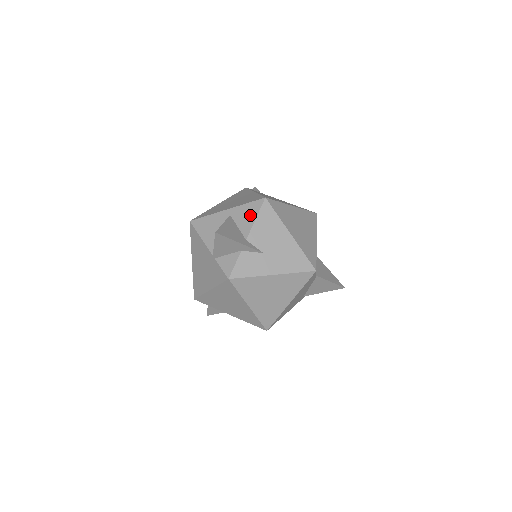
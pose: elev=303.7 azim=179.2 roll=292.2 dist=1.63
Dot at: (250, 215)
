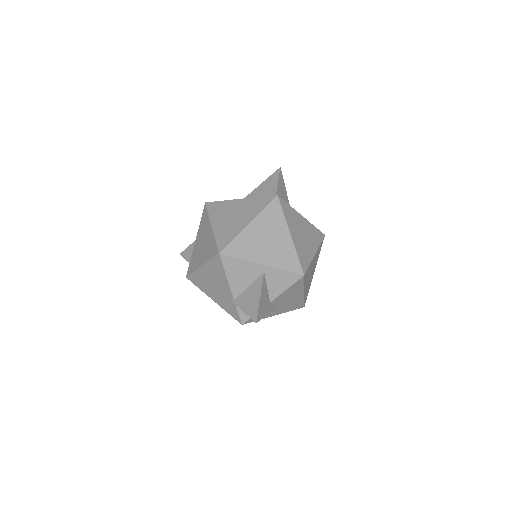
Dot at: (283, 284)
